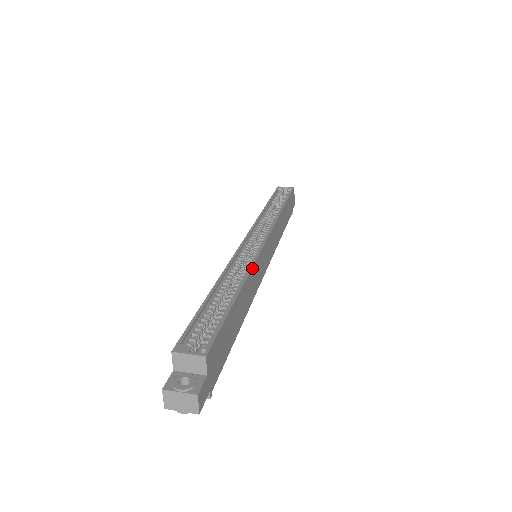
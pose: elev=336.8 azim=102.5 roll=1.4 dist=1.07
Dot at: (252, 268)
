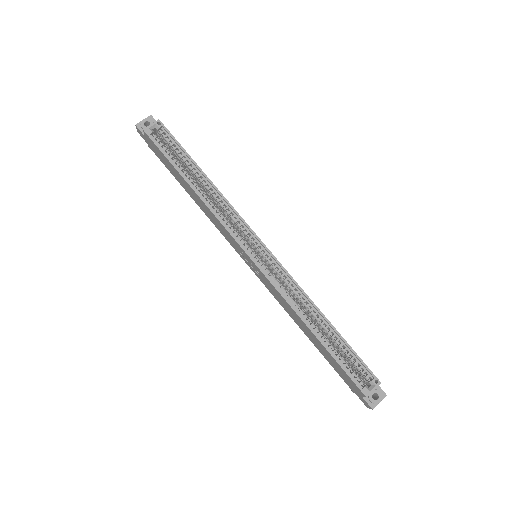
Dot at: (303, 291)
